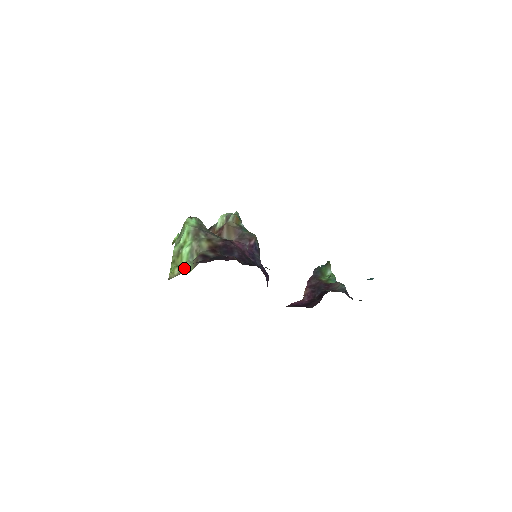
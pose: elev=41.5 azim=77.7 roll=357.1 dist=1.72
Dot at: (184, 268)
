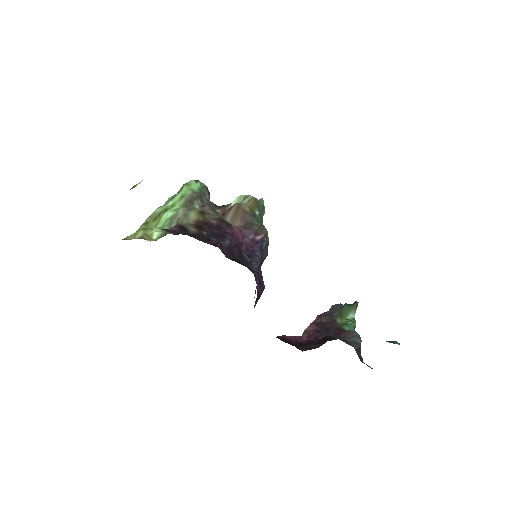
Dot at: (151, 234)
